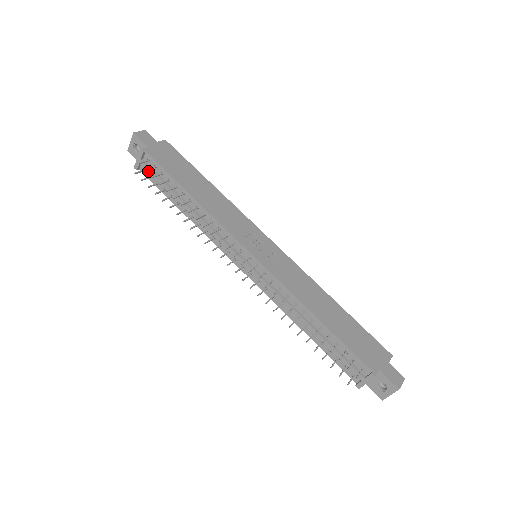
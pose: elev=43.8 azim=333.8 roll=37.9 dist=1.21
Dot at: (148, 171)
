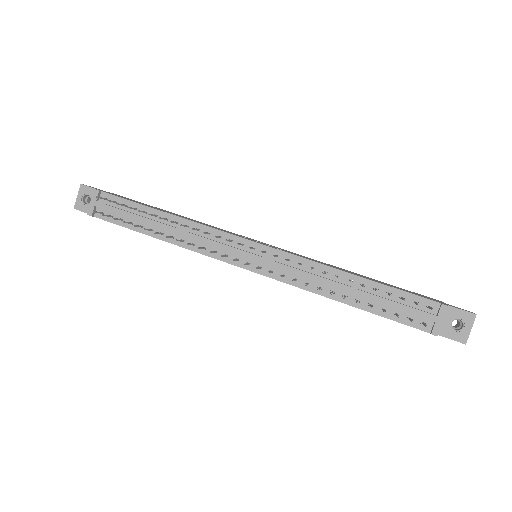
Dot at: (107, 209)
